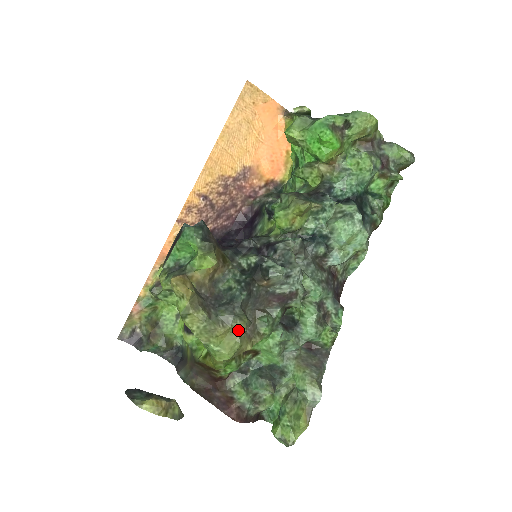
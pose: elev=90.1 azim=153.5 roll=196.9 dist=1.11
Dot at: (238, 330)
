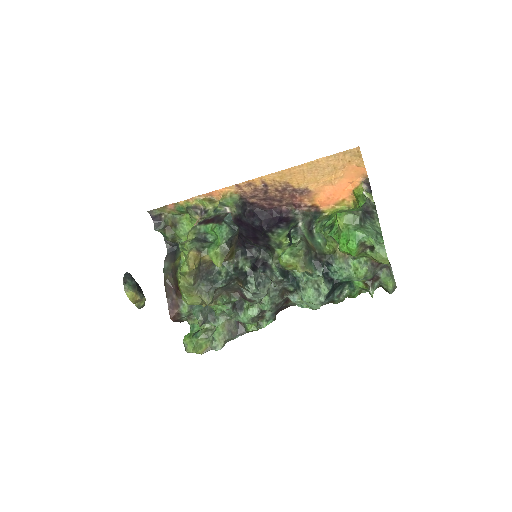
Dot at: (203, 301)
